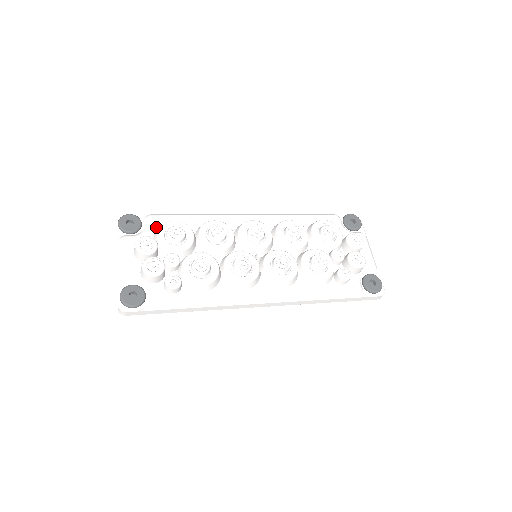
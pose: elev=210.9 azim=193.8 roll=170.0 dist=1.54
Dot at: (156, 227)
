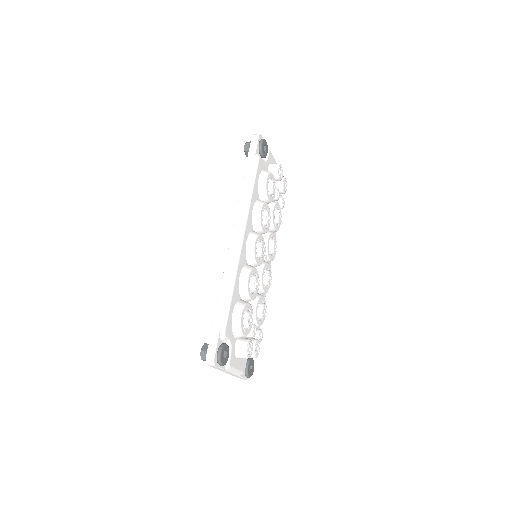
Dot at: (231, 331)
